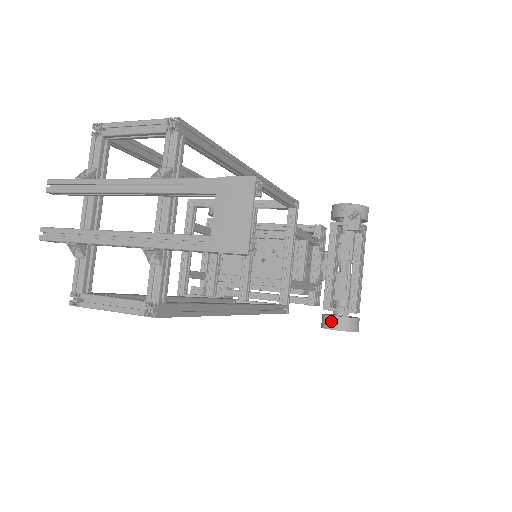
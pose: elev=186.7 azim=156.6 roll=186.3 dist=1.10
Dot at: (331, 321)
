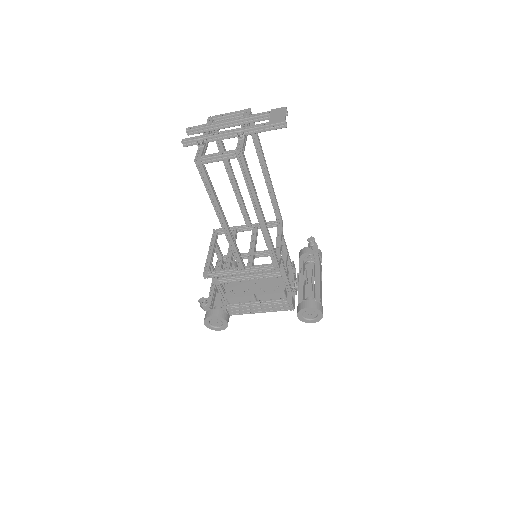
Dot at: (304, 304)
